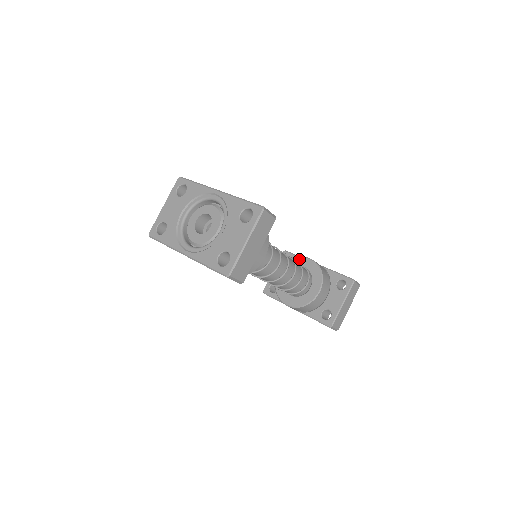
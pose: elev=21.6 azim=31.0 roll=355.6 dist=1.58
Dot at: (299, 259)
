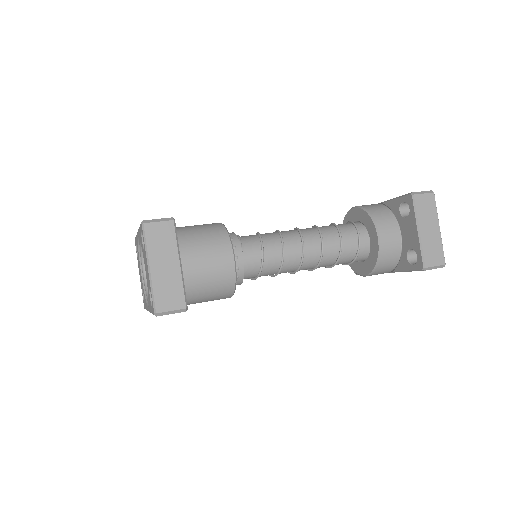
Dot at: (347, 216)
